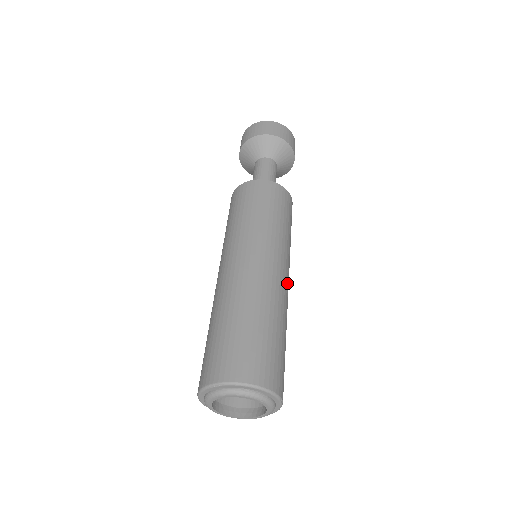
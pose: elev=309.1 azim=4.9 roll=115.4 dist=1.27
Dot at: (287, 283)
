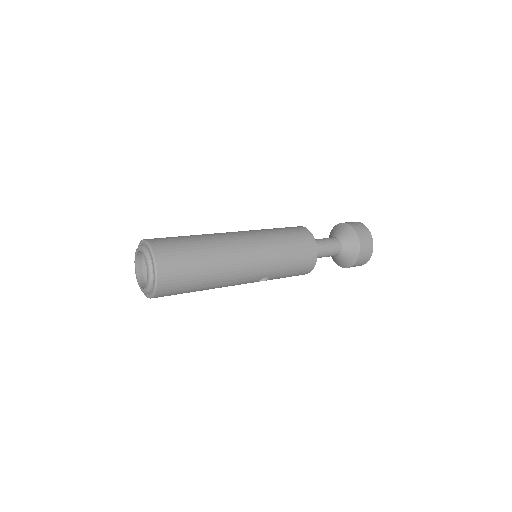
Dot at: (244, 271)
